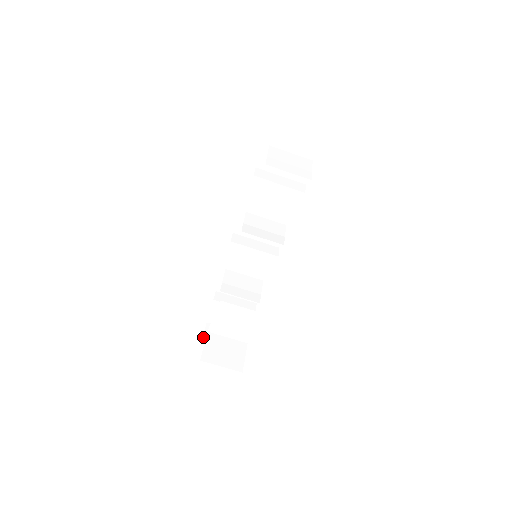
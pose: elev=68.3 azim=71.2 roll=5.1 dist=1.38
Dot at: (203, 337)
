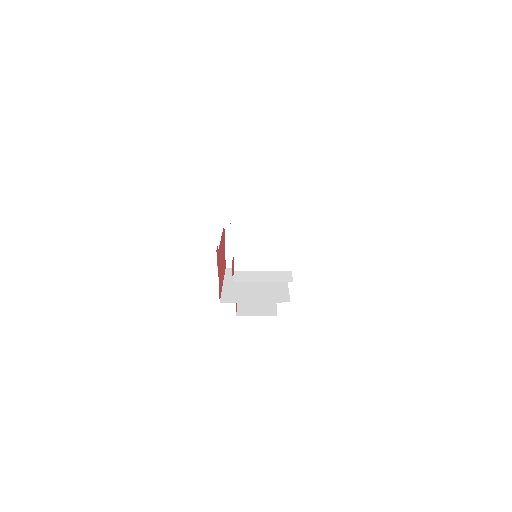
Dot at: occluded
